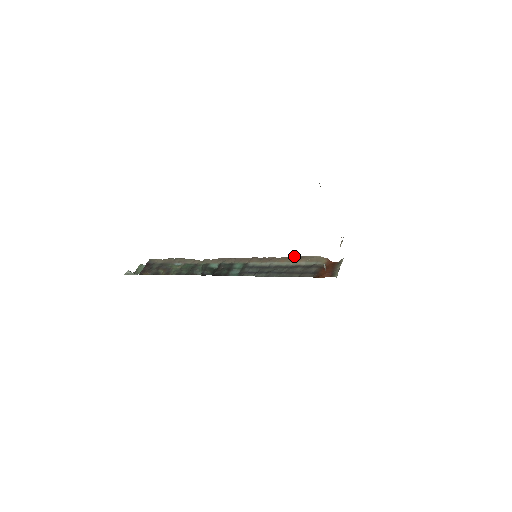
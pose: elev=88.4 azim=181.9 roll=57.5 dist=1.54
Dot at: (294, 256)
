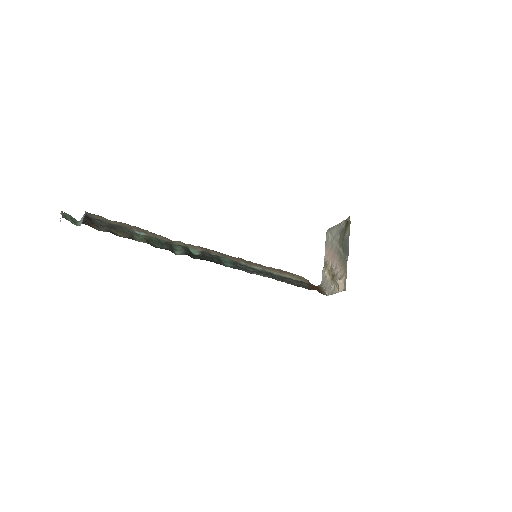
Dot at: occluded
